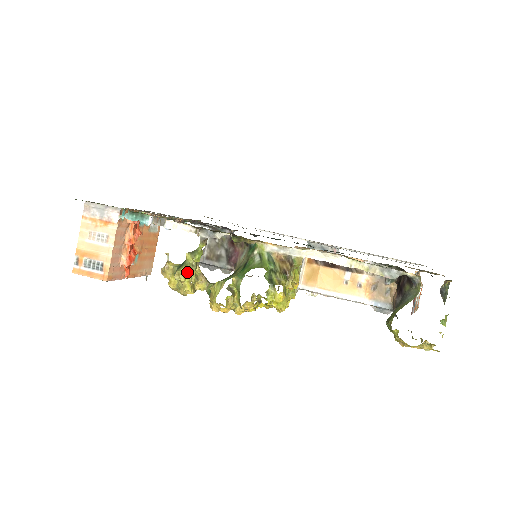
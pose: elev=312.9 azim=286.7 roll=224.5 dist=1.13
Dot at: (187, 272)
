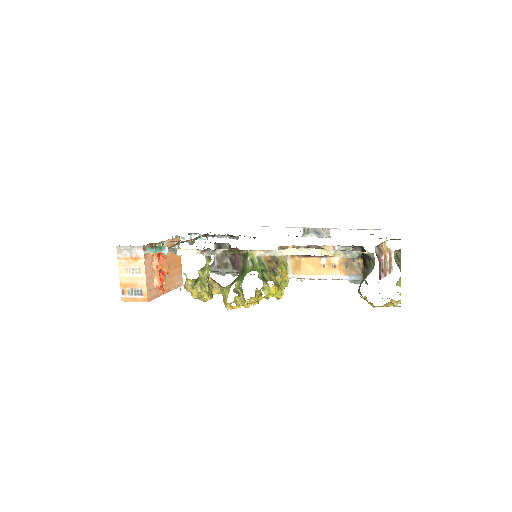
Dot at: (202, 285)
